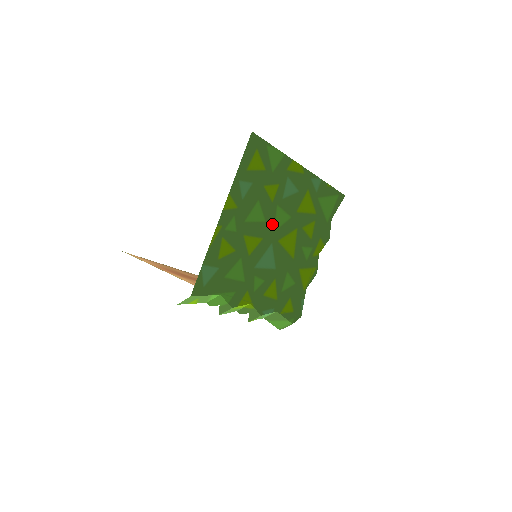
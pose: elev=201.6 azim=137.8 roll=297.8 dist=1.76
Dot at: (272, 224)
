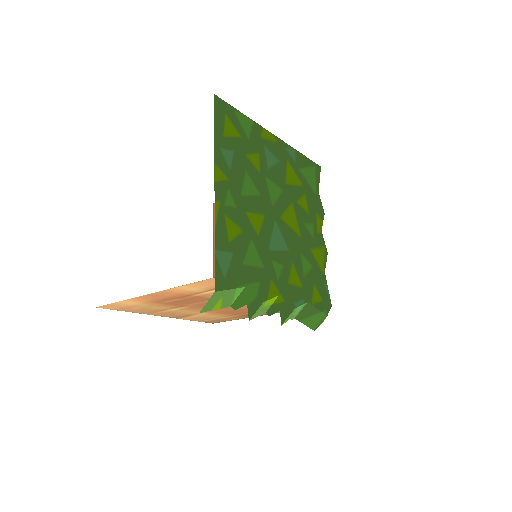
Dot at: (268, 198)
